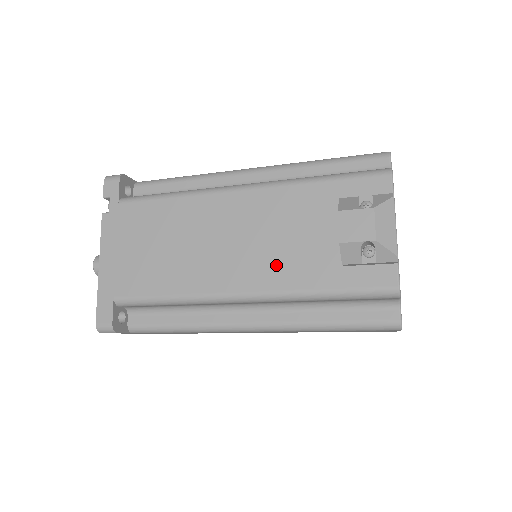
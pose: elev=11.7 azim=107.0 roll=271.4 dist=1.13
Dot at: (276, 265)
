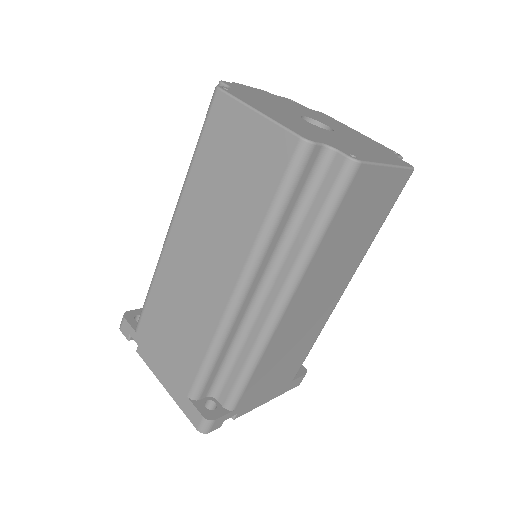
Dot at: occluded
